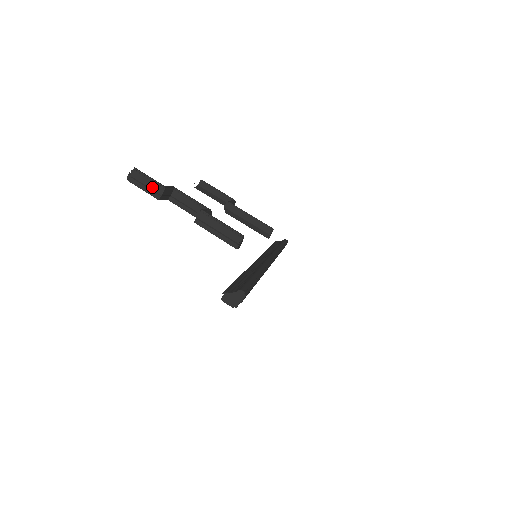
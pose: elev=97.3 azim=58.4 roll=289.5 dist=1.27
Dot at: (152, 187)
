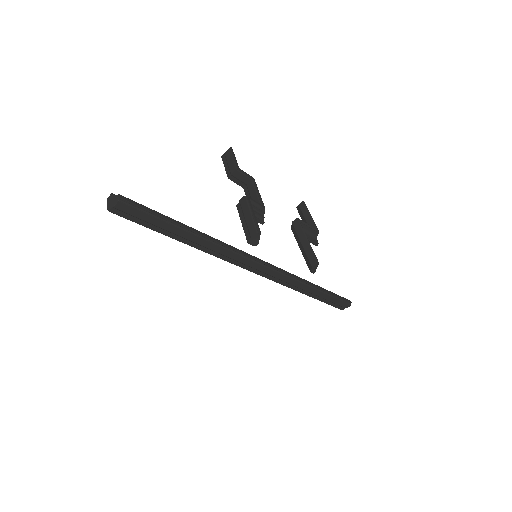
Dot at: (230, 165)
